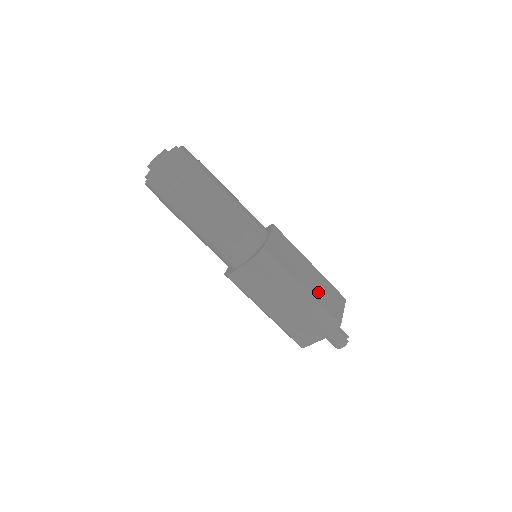
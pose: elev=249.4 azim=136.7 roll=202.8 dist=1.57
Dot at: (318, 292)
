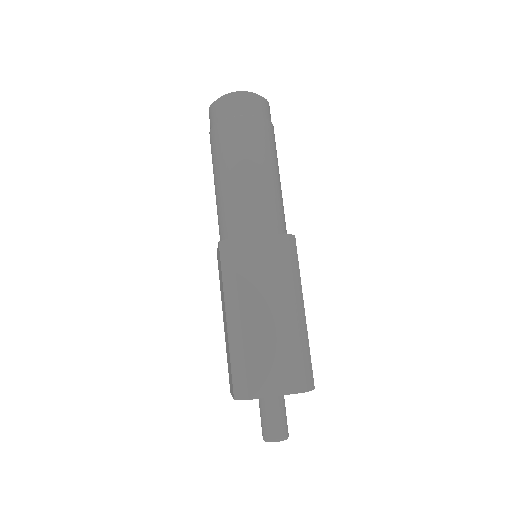
Dot at: occluded
